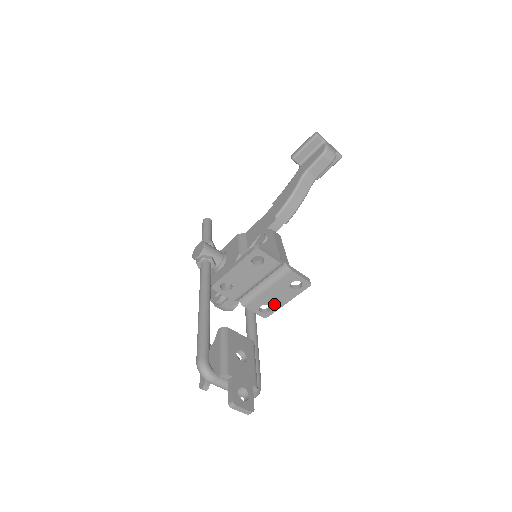
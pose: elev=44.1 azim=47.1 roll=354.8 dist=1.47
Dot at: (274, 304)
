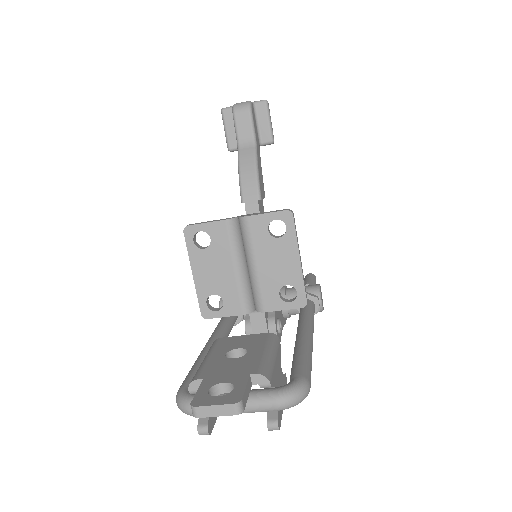
Dot at: (289, 277)
